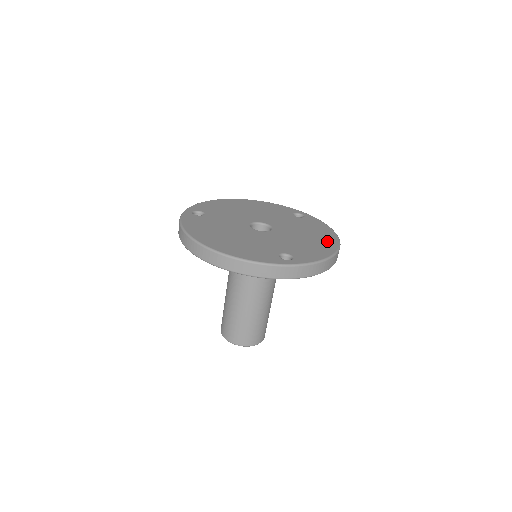
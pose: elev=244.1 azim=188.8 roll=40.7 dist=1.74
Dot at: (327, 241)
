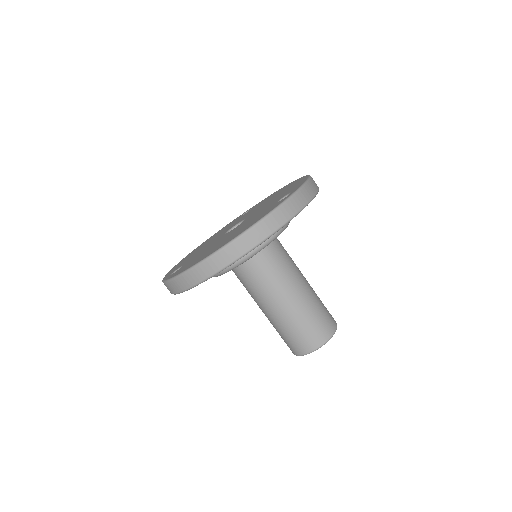
Dot at: occluded
